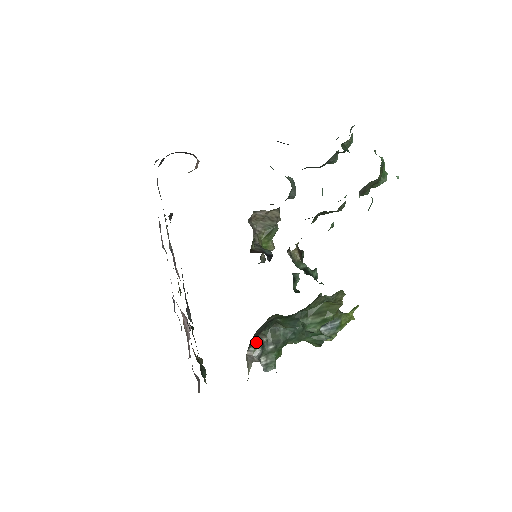
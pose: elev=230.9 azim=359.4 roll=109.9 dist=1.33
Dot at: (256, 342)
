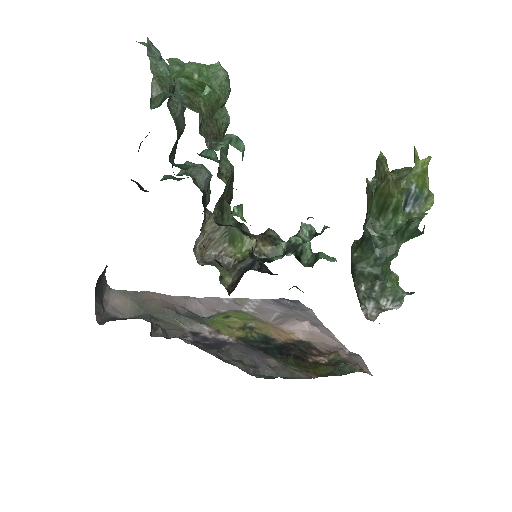
Dot at: (359, 298)
